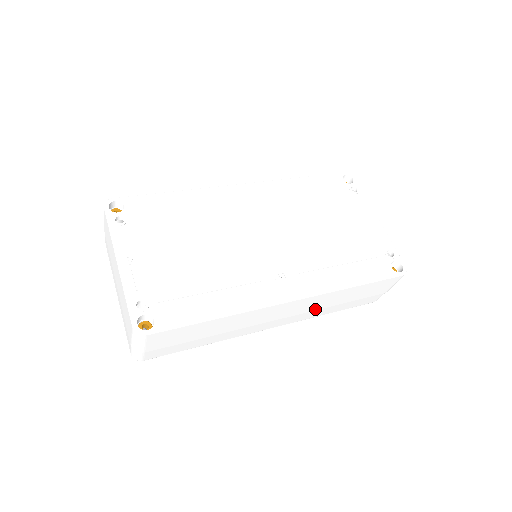
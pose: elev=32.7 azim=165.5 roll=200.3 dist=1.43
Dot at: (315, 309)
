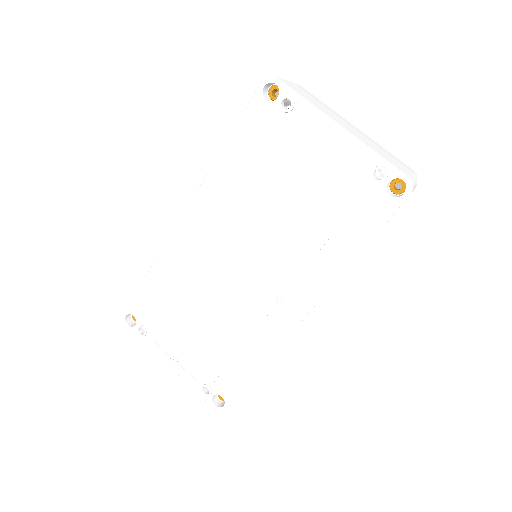
Dot at: occluded
